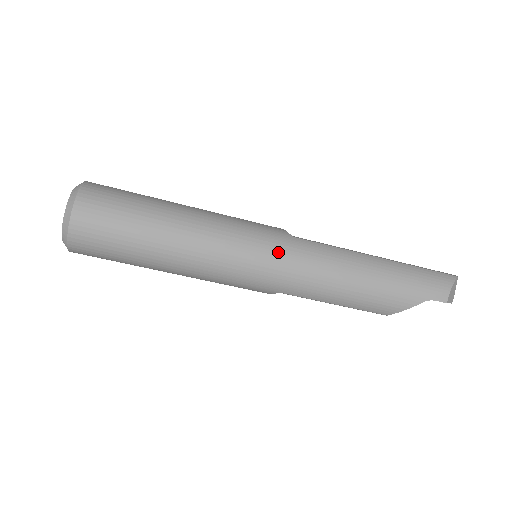
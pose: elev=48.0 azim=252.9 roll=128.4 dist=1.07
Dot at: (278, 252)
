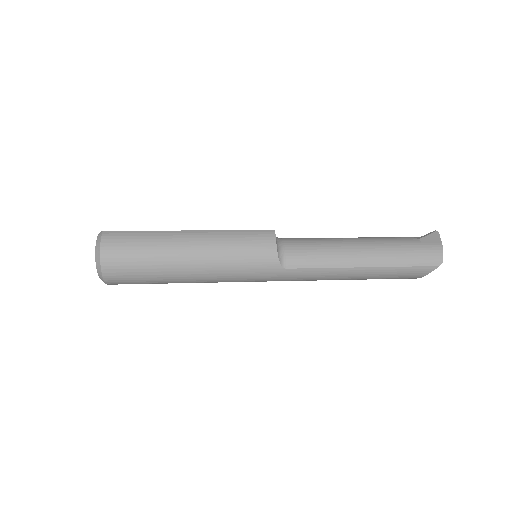
Dot at: (269, 280)
